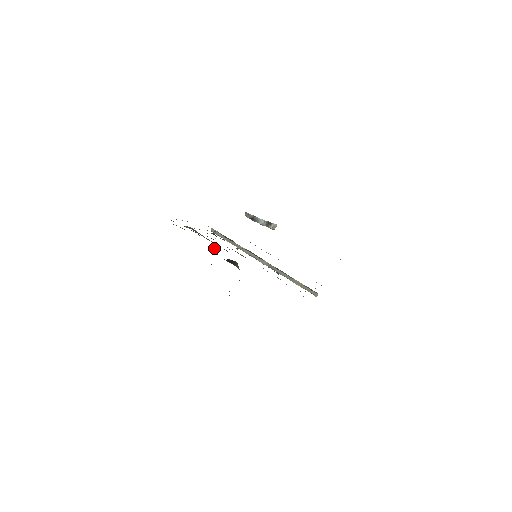
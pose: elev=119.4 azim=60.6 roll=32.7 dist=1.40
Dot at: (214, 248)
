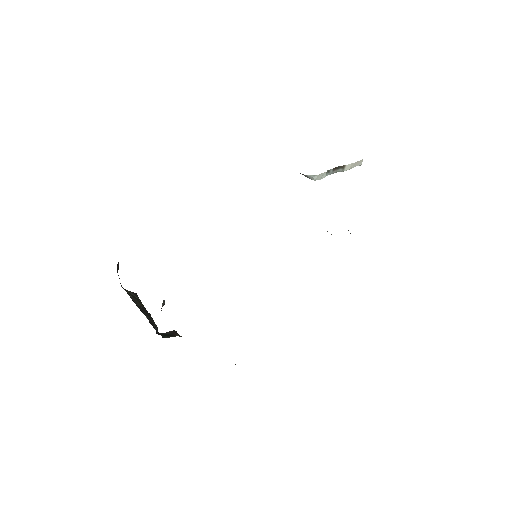
Dot at: occluded
